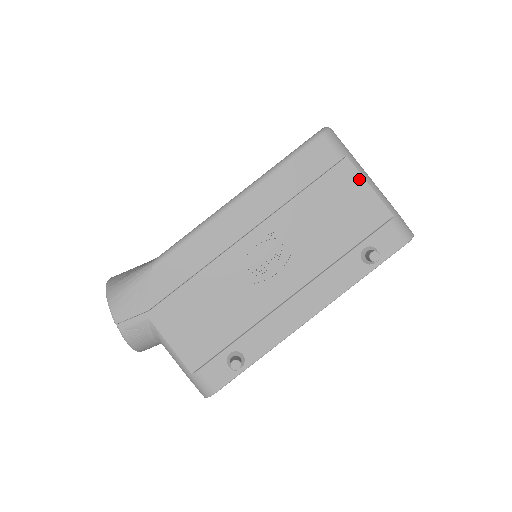
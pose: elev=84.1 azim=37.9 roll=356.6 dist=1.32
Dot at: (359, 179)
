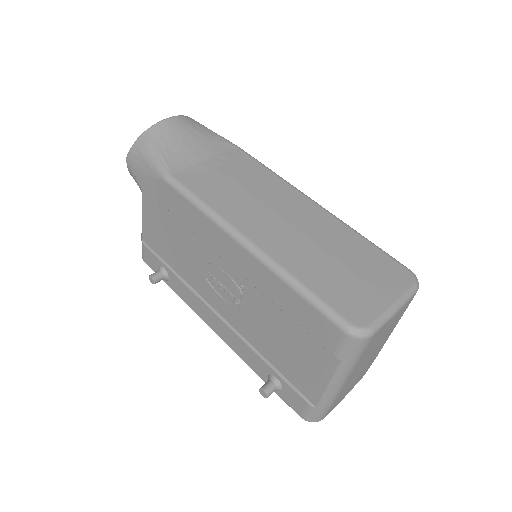
Dot at: (328, 374)
